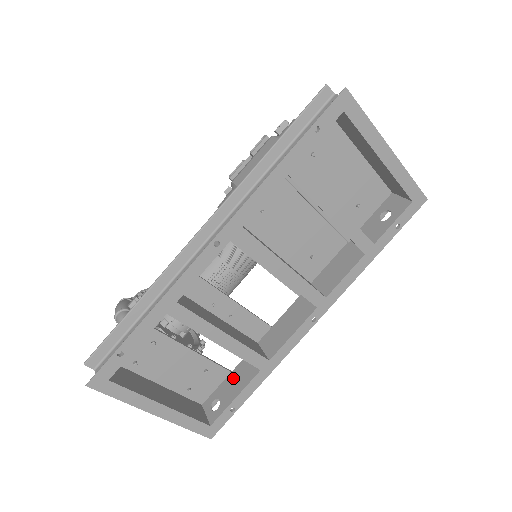
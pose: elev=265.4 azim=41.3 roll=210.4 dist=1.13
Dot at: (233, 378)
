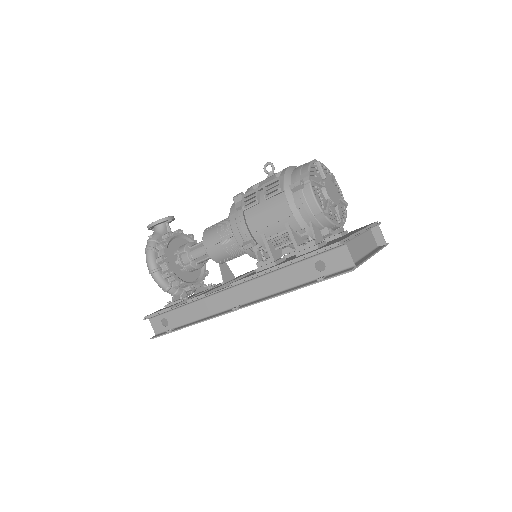
Dot at: occluded
